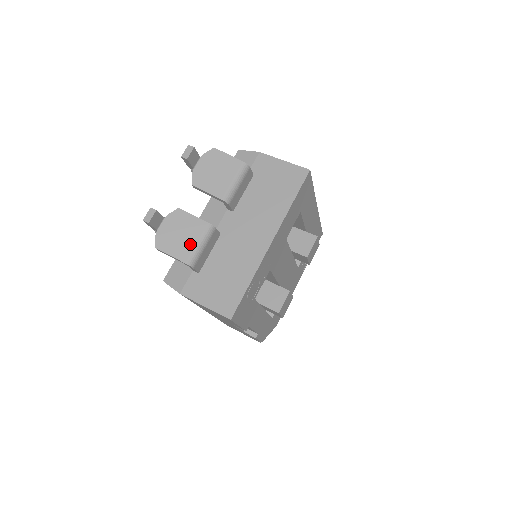
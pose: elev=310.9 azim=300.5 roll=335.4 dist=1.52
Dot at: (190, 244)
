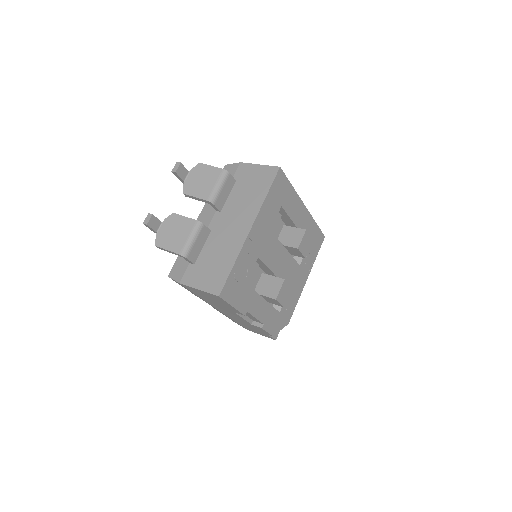
Dot at: (182, 239)
